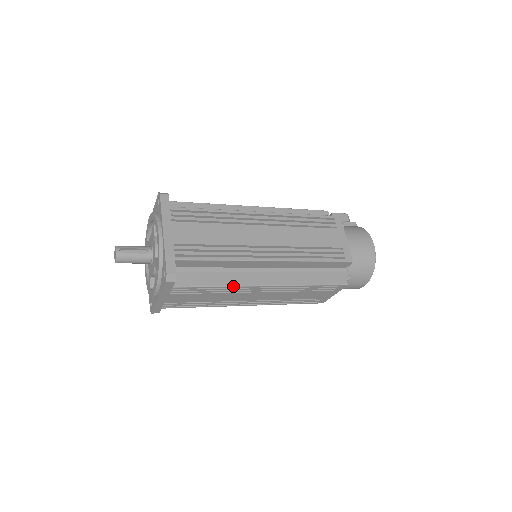
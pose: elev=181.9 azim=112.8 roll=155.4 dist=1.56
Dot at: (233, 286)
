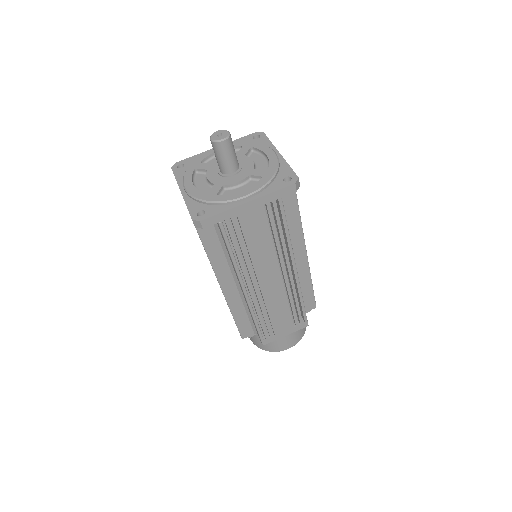
Dot at: occluded
